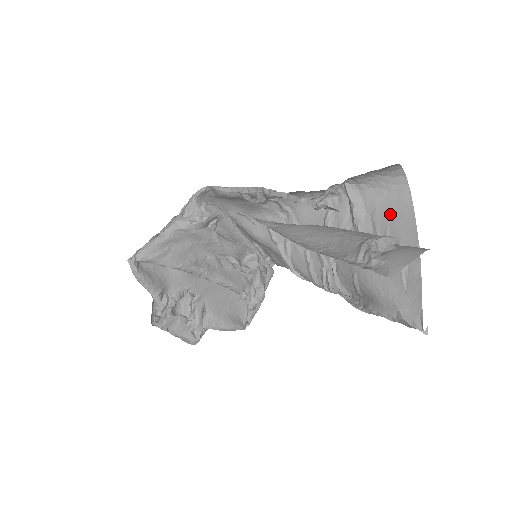
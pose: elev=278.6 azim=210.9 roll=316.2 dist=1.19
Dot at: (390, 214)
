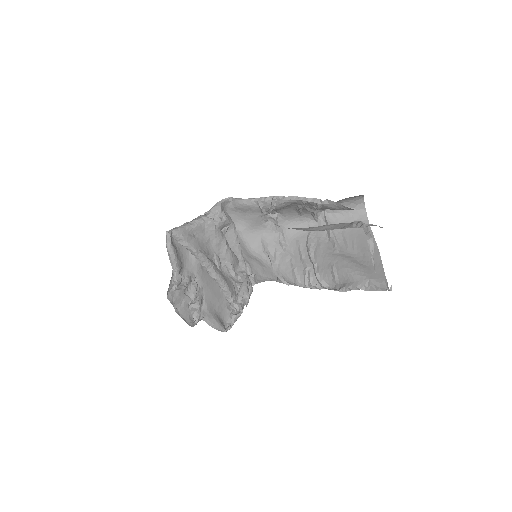
Dot at: (355, 232)
